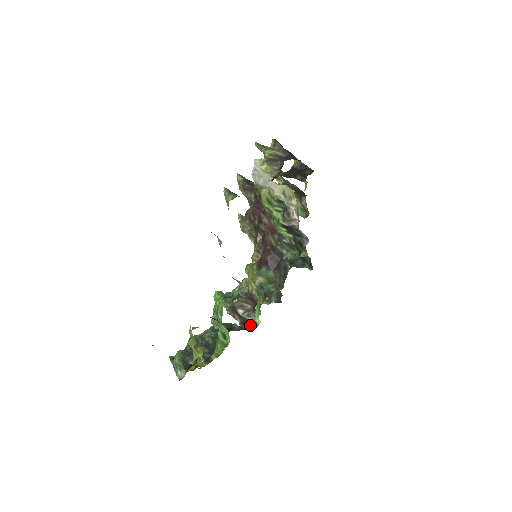
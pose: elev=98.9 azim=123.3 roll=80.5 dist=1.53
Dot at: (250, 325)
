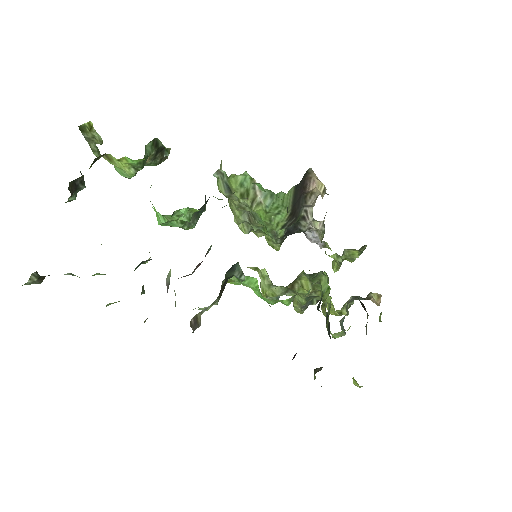
Dot at: occluded
